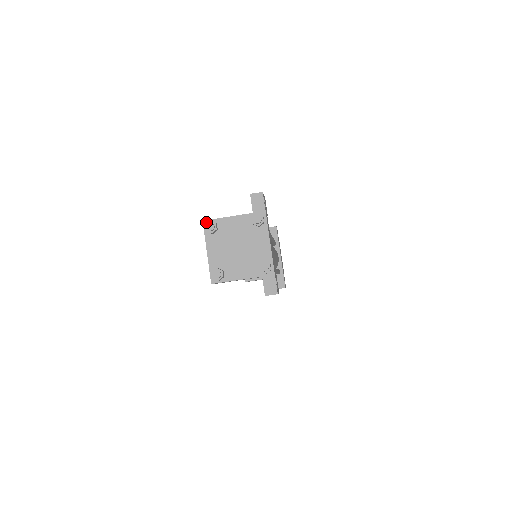
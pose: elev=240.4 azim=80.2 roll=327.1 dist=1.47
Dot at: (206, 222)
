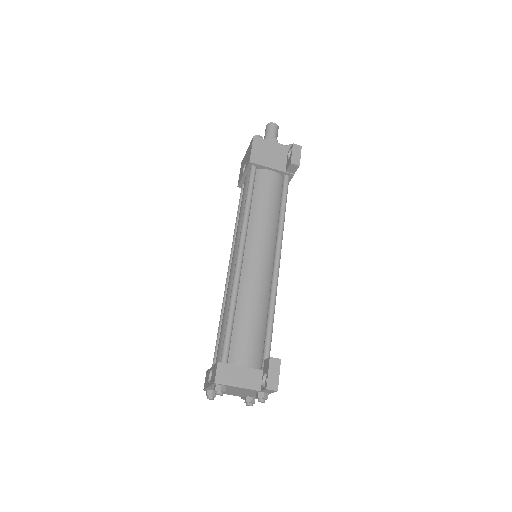
Dot at: (217, 384)
